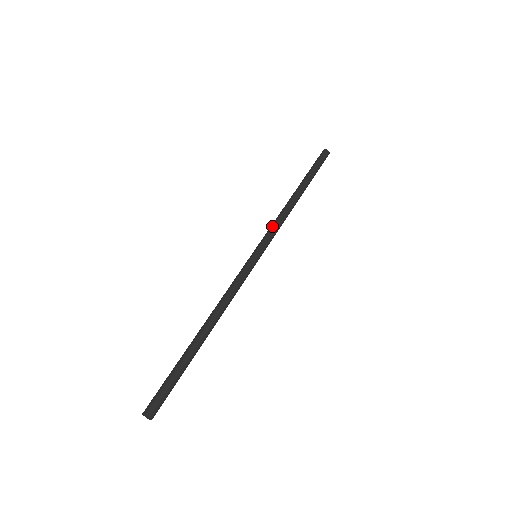
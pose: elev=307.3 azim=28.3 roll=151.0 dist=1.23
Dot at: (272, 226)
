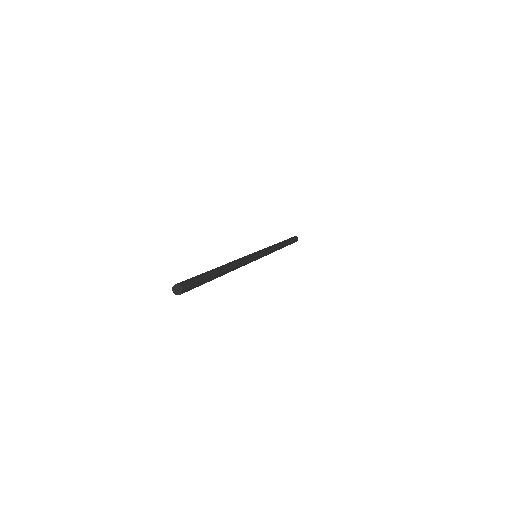
Dot at: occluded
